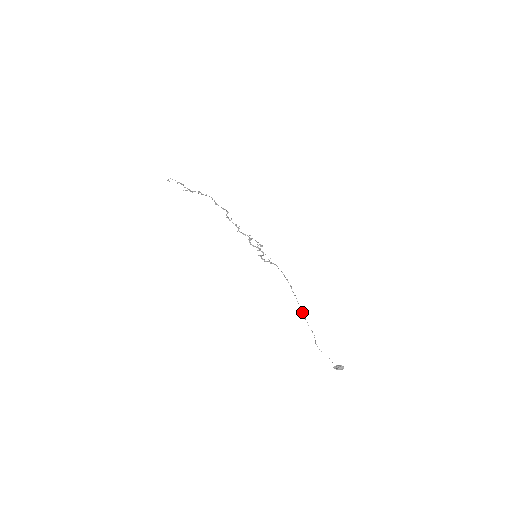
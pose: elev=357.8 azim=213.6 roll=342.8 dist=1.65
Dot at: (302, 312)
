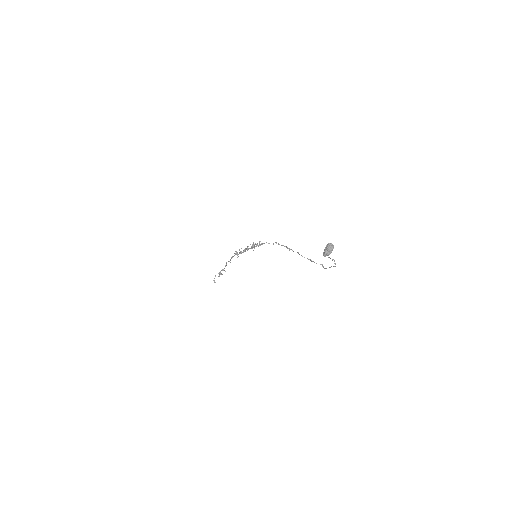
Dot at: occluded
